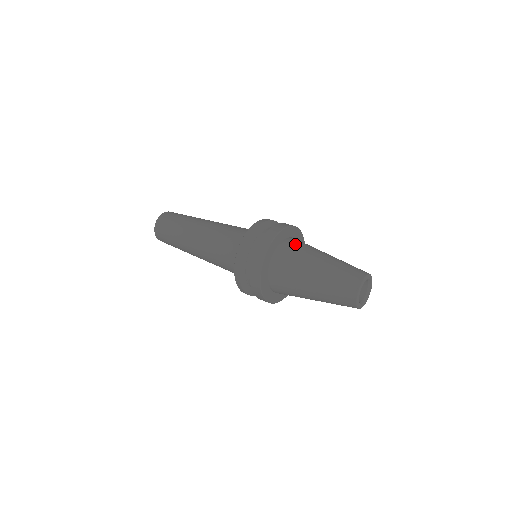
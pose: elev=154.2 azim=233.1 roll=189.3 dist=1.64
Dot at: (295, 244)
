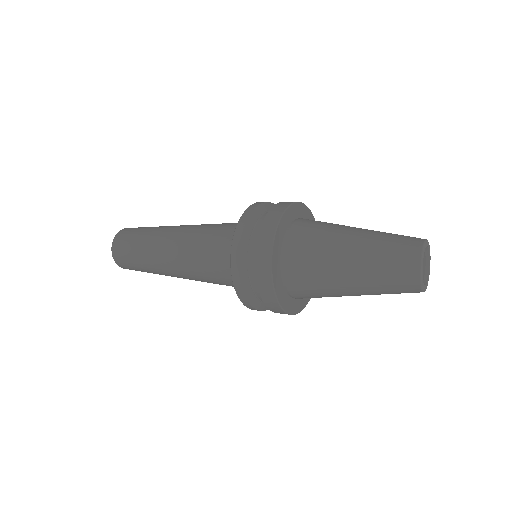
Dot at: occluded
